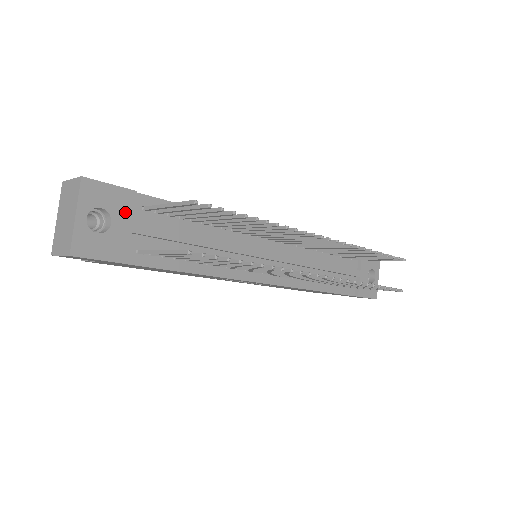
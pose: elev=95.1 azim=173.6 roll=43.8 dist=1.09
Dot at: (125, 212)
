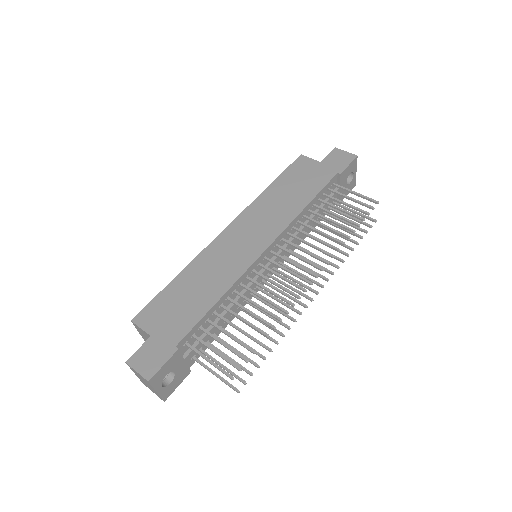
Dot at: (178, 362)
